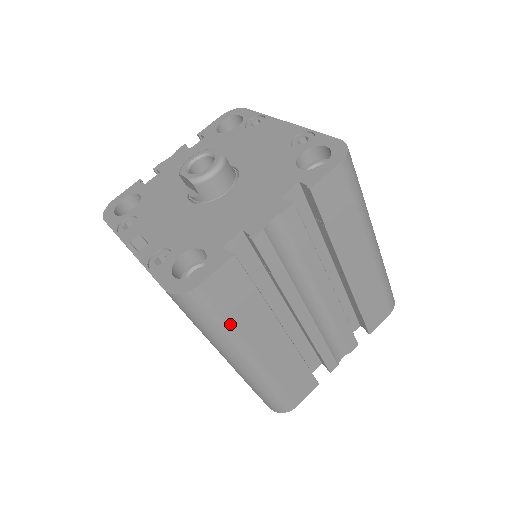
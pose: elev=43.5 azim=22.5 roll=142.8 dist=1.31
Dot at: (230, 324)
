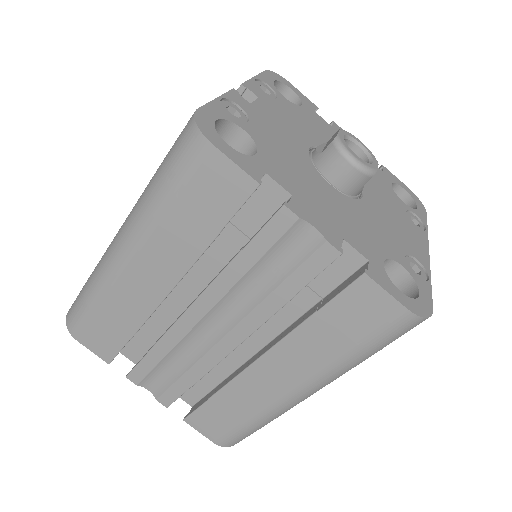
Dot at: (167, 207)
